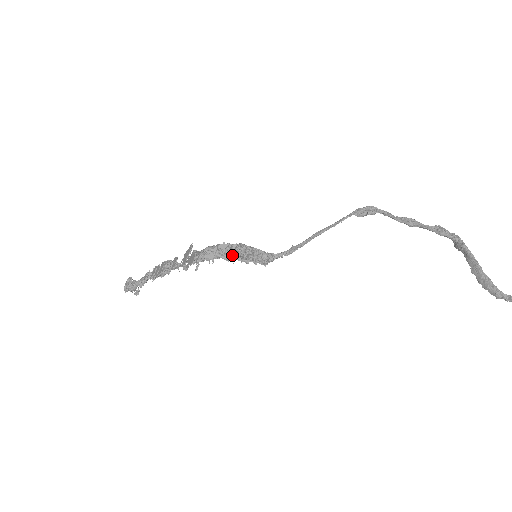
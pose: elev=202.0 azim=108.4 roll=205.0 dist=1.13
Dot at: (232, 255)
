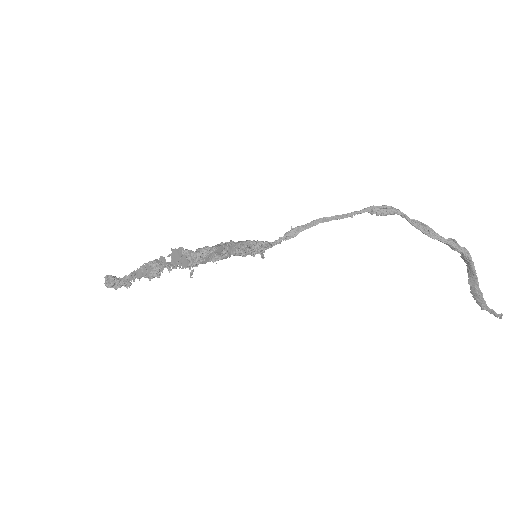
Dot at: occluded
